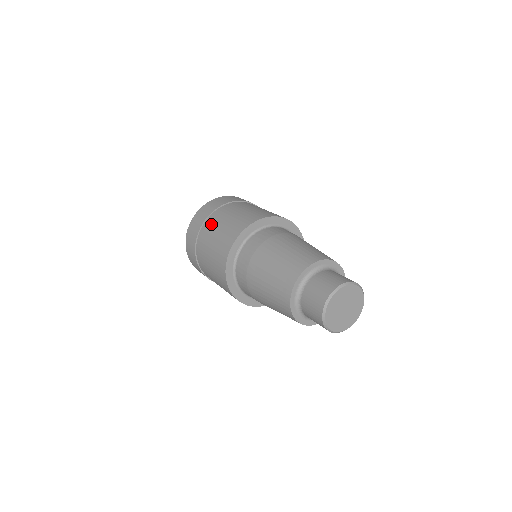
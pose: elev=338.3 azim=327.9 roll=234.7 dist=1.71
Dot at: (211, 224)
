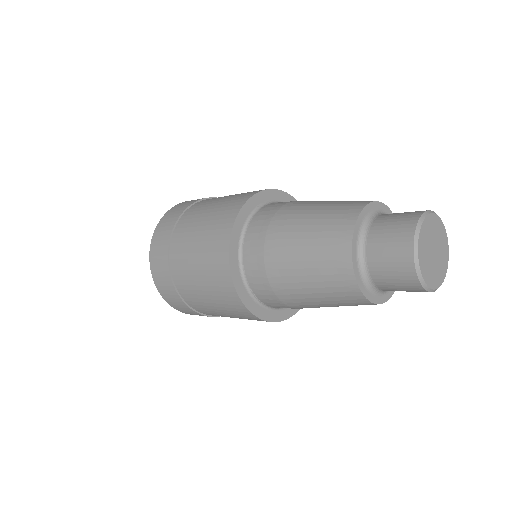
Dot at: occluded
